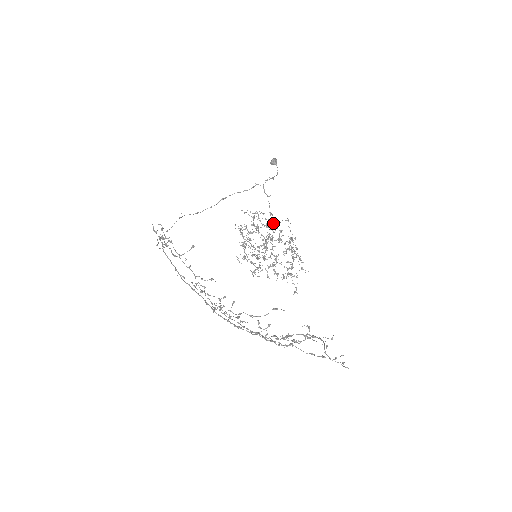
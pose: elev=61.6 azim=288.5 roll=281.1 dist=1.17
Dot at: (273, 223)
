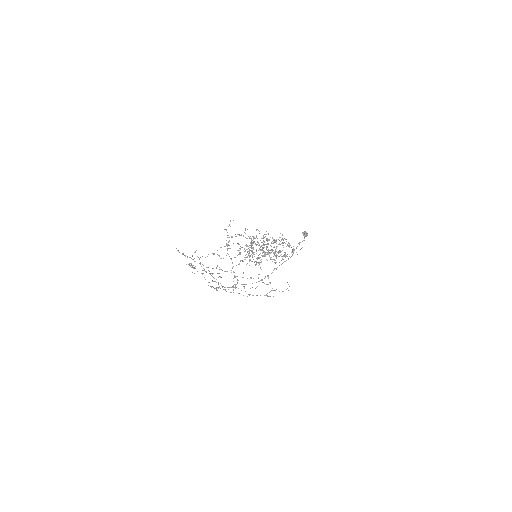
Dot at: (267, 238)
